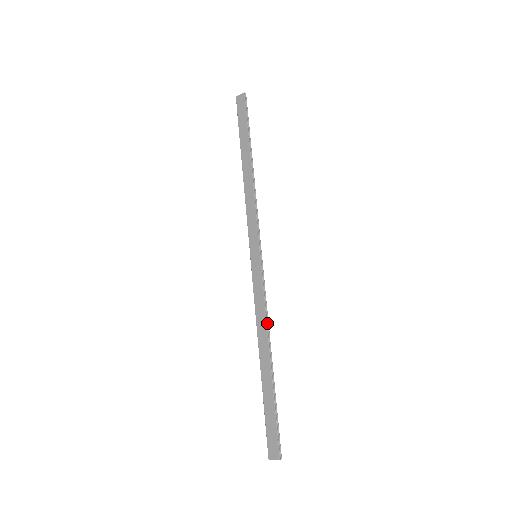
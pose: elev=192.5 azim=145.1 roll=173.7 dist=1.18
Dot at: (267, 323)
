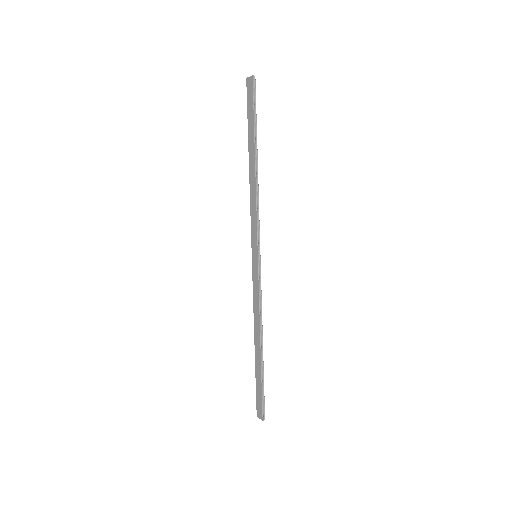
Dot at: (261, 317)
